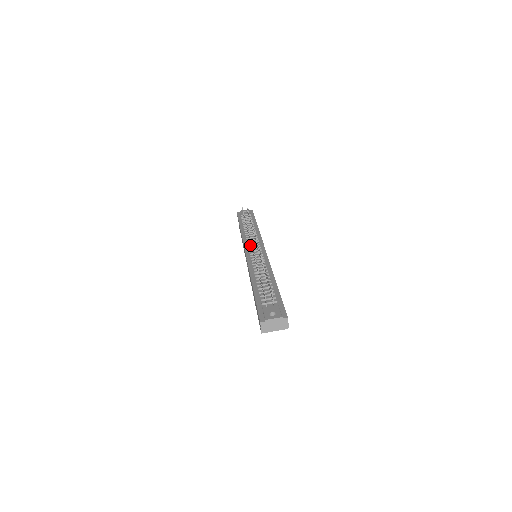
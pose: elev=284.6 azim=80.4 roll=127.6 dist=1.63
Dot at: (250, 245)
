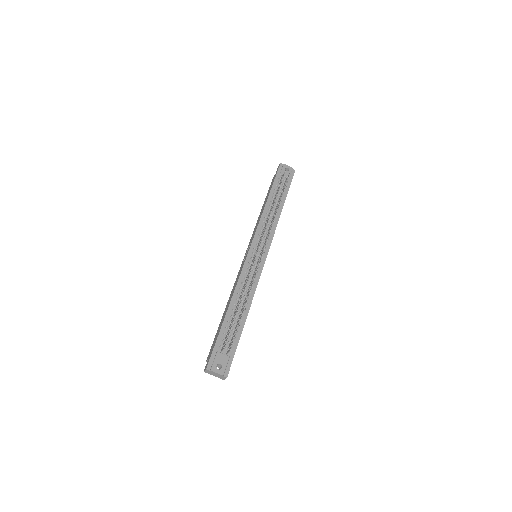
Dot at: (259, 241)
